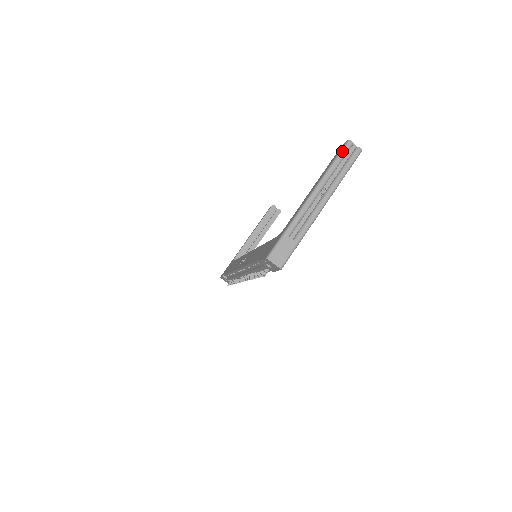
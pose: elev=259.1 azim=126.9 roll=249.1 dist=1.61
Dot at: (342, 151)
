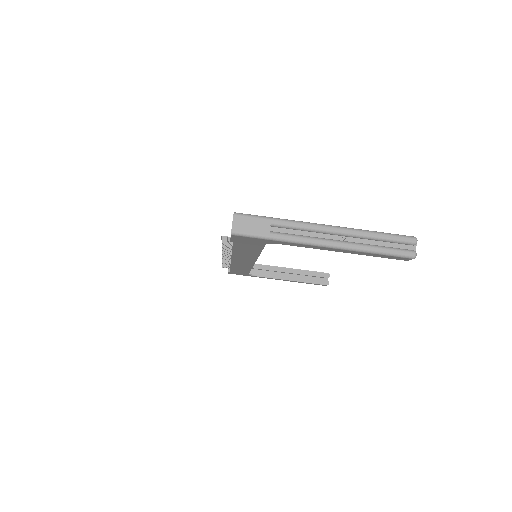
Dot at: (399, 235)
